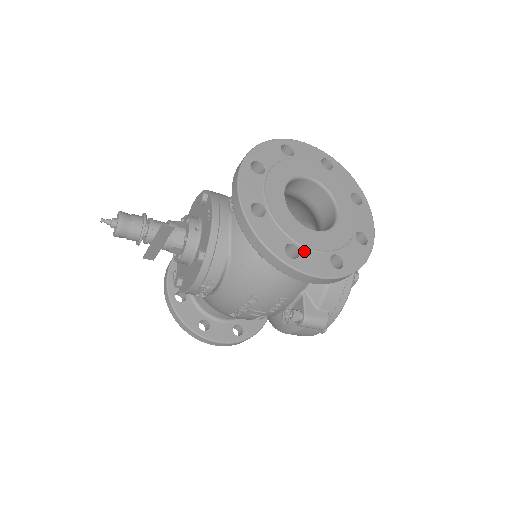
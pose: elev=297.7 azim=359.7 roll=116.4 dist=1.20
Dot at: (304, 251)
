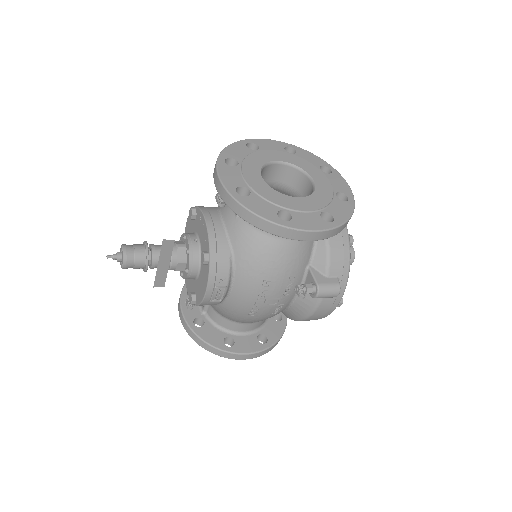
Dot at: (295, 214)
